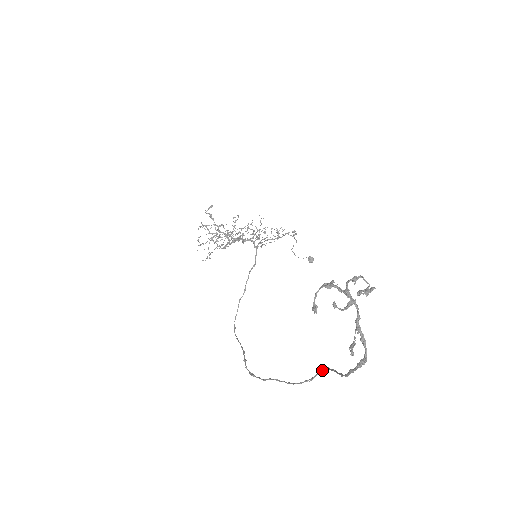
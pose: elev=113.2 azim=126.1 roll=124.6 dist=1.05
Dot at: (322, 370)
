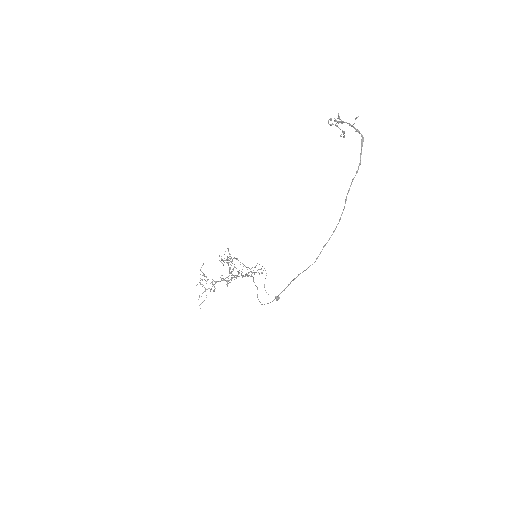
Dot at: (346, 198)
